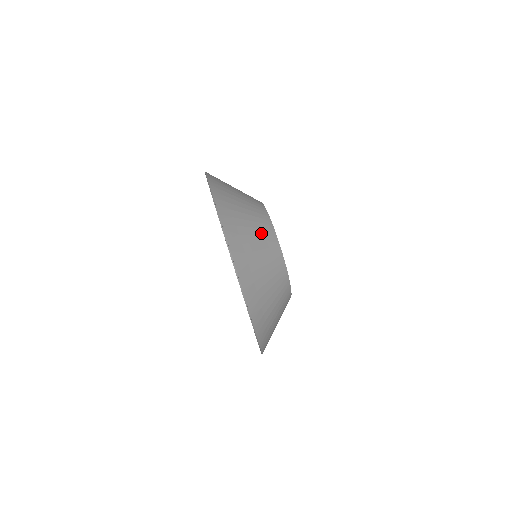
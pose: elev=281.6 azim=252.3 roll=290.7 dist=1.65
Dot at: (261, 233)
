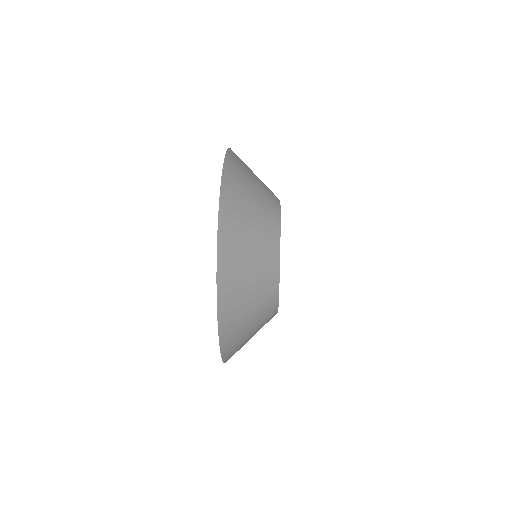
Dot at: (262, 245)
